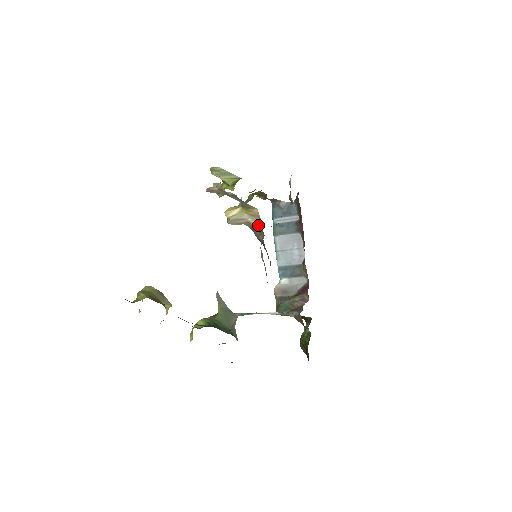
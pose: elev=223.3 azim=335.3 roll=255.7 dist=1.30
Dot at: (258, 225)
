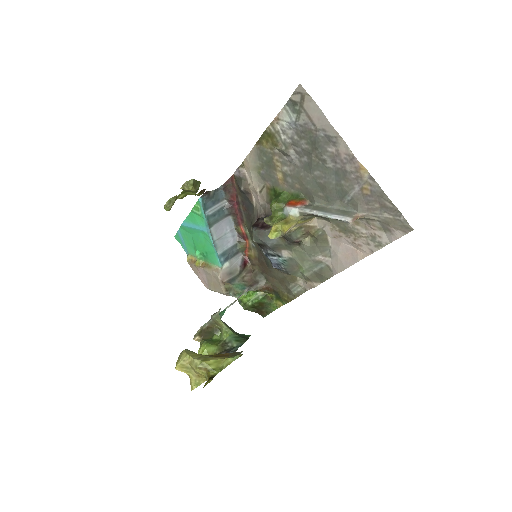
Dot at: (300, 230)
